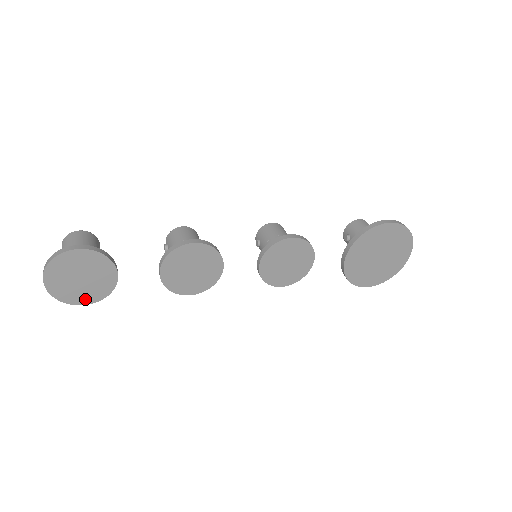
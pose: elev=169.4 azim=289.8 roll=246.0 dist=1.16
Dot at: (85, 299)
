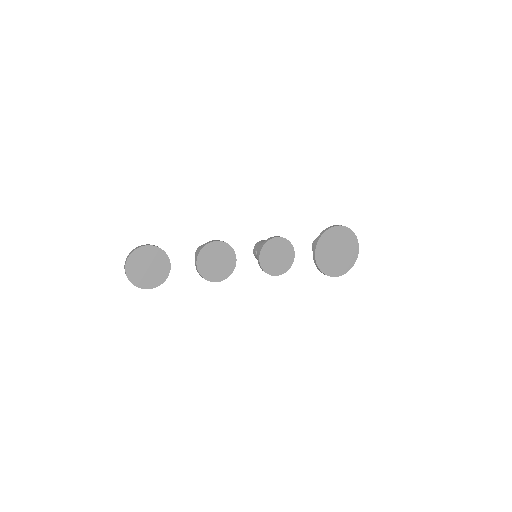
Dot at: (150, 284)
